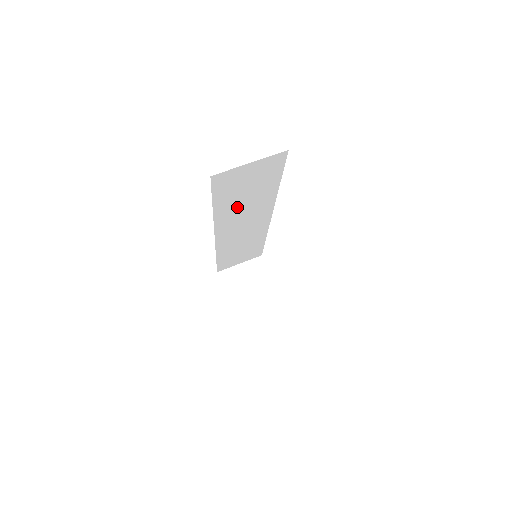
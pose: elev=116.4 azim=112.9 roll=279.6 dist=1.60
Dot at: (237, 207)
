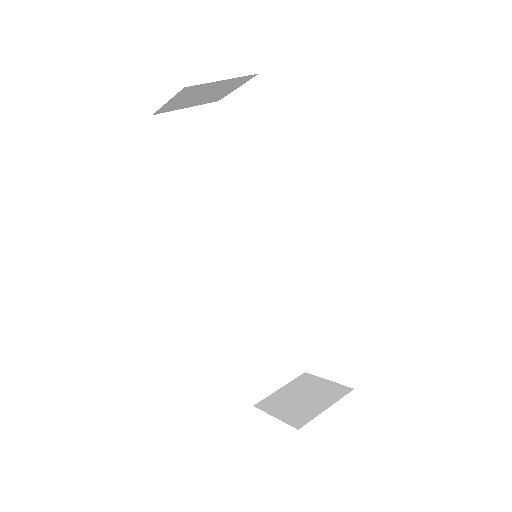
Dot at: (207, 198)
